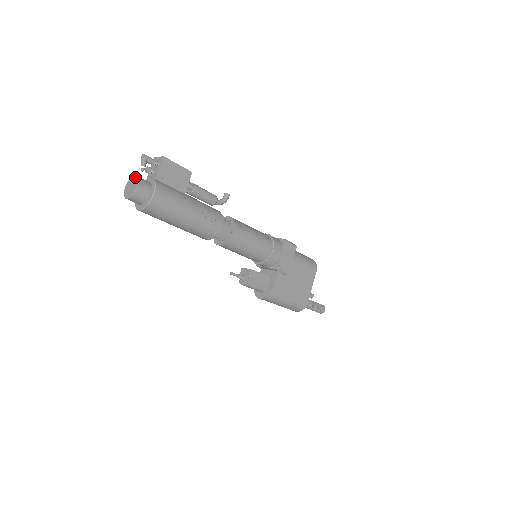
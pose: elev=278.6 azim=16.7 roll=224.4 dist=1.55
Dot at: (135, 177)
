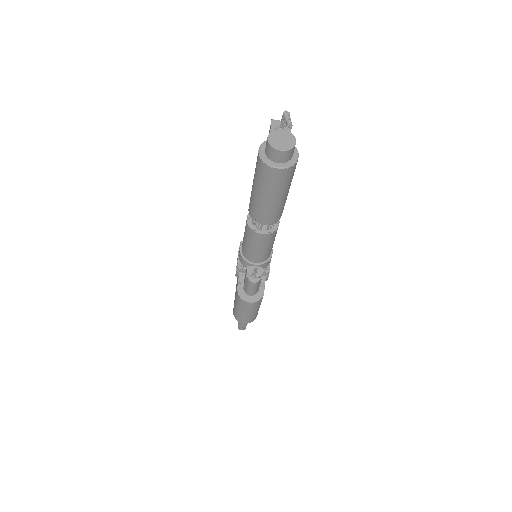
Dot at: (286, 131)
